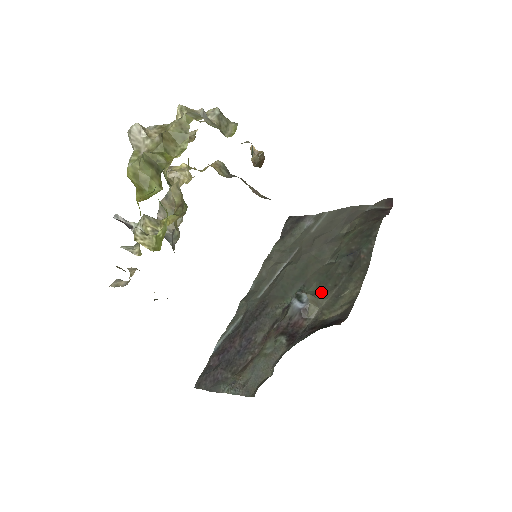
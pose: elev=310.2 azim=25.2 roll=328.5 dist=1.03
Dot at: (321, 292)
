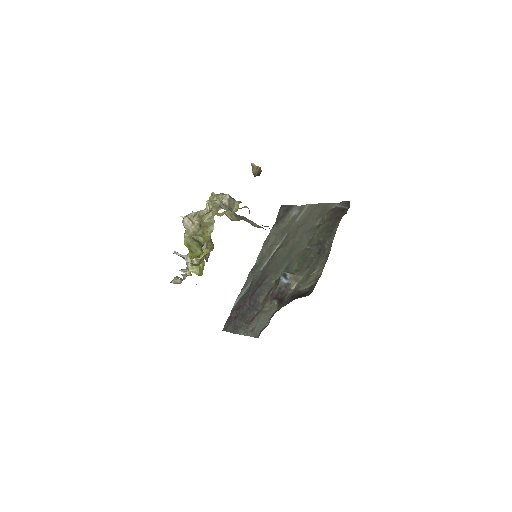
Dot at: (299, 271)
